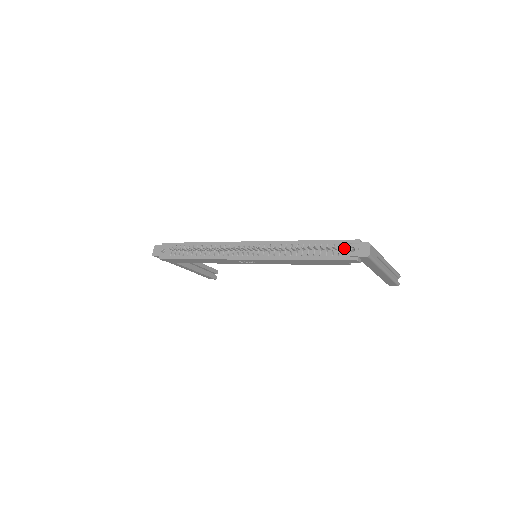
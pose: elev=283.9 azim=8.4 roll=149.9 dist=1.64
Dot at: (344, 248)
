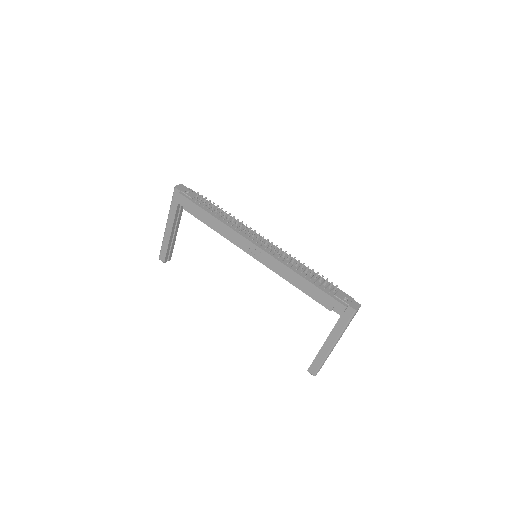
Dot at: (341, 294)
